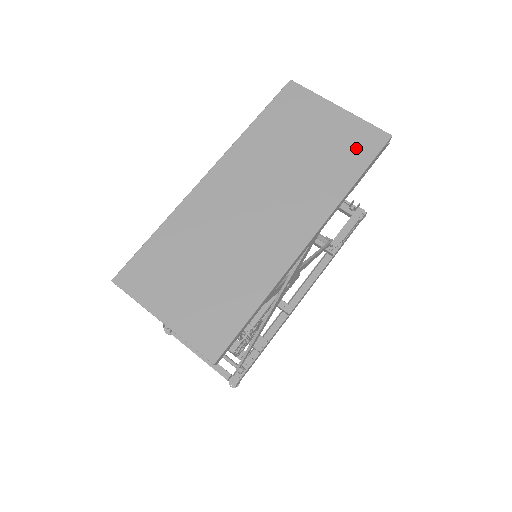
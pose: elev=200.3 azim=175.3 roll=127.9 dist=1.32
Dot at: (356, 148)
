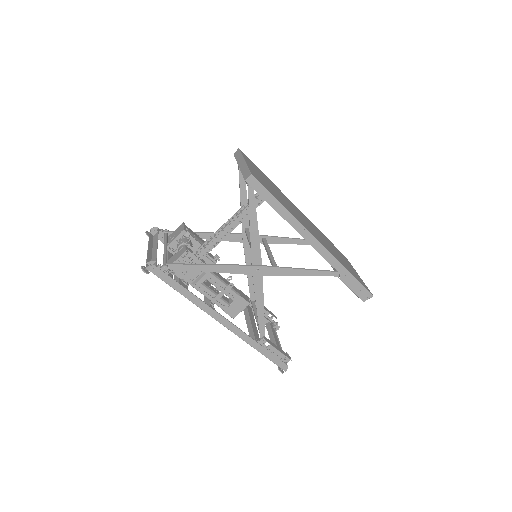
Dot at: (357, 277)
